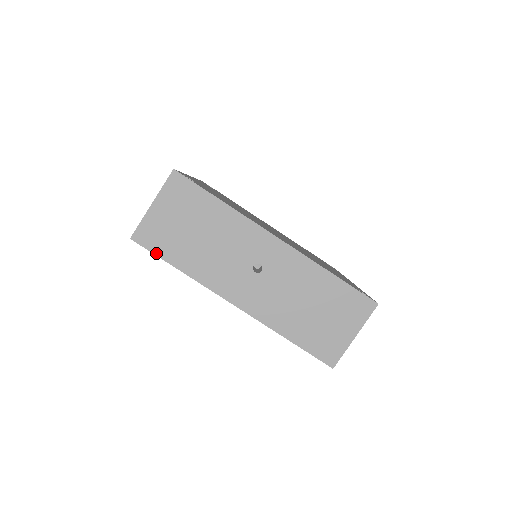
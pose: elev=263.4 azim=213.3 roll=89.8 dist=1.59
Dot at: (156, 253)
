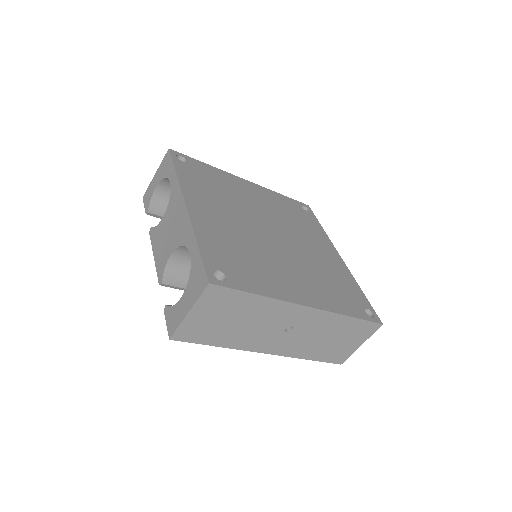
Dot at: (196, 342)
